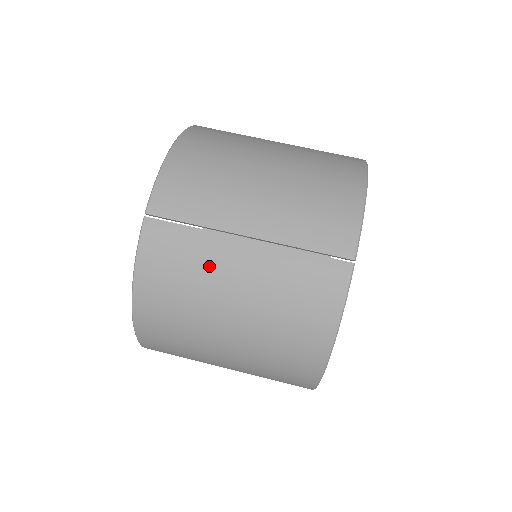
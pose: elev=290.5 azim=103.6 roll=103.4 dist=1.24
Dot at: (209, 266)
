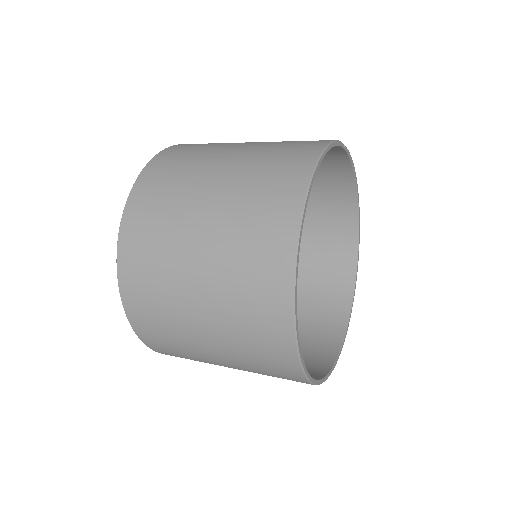
Dot at: occluded
